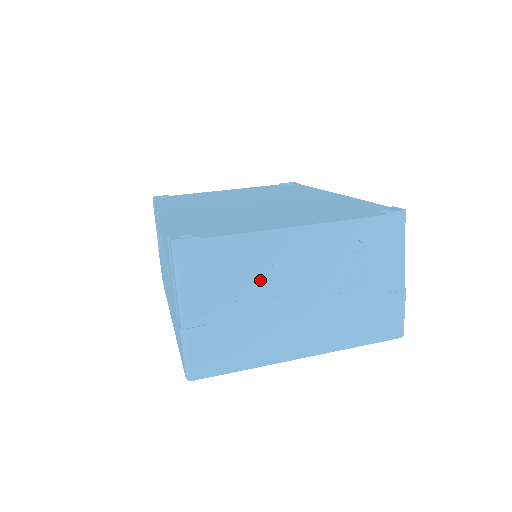
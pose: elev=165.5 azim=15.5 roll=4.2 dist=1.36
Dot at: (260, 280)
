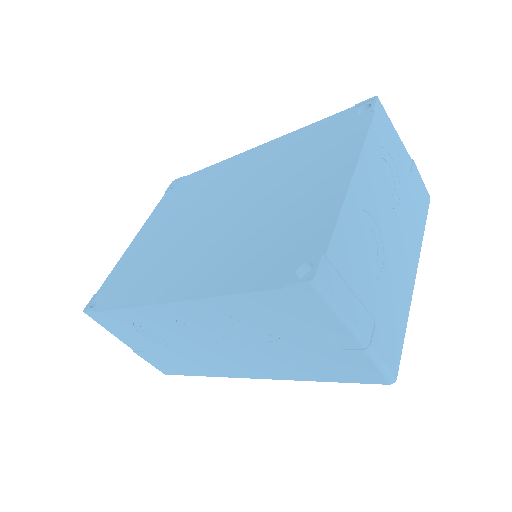
Dot at: (369, 245)
